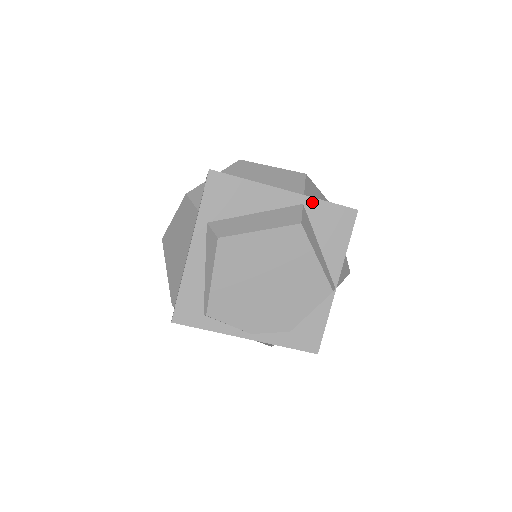
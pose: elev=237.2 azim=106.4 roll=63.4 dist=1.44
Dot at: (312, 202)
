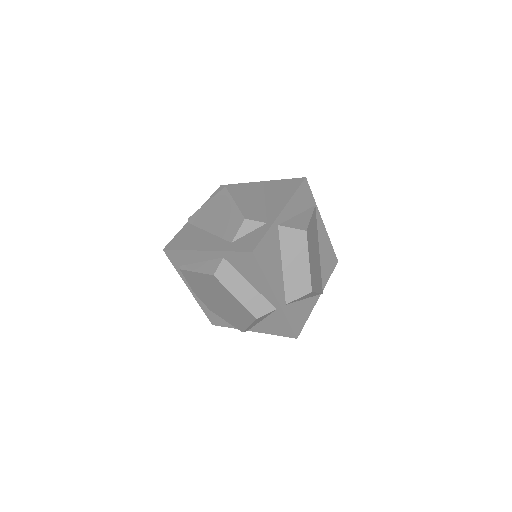
Dot at: (282, 314)
